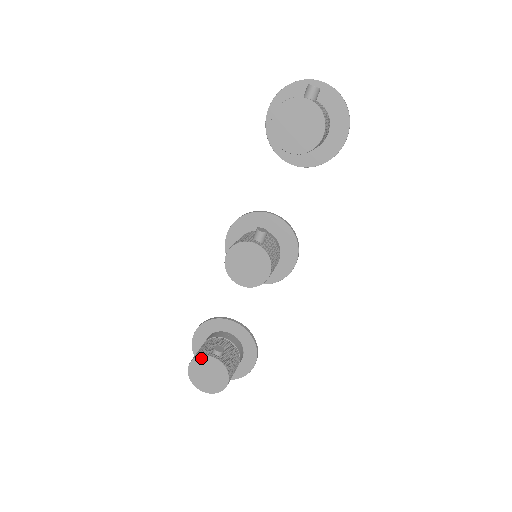
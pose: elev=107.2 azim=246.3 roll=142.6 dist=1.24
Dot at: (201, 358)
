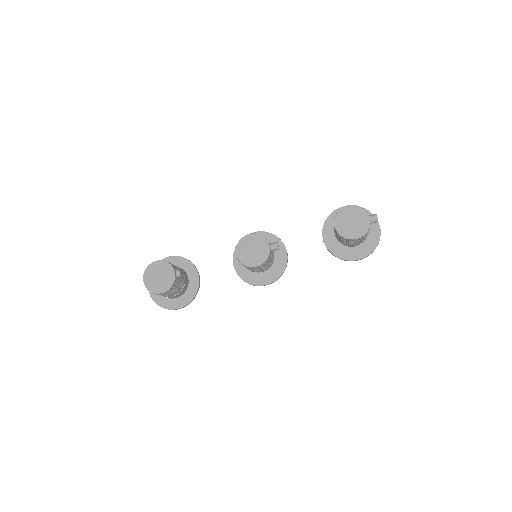
Dot at: (168, 265)
